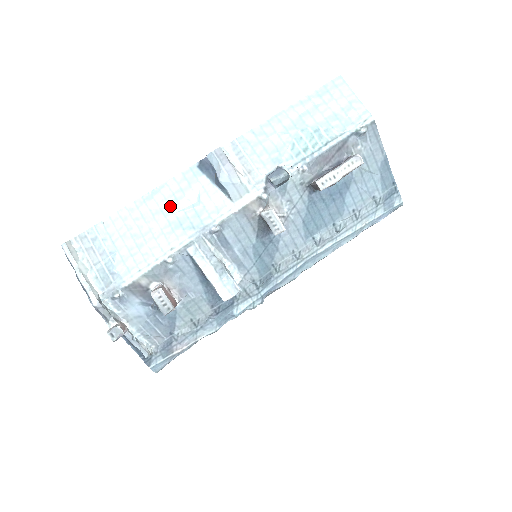
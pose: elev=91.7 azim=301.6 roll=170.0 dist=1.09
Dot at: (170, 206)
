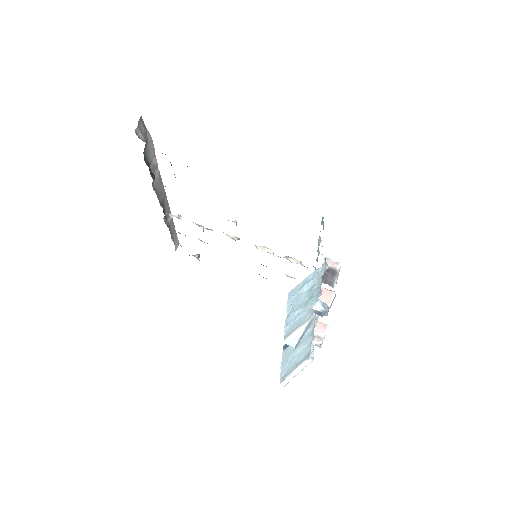
Dot at: (293, 351)
